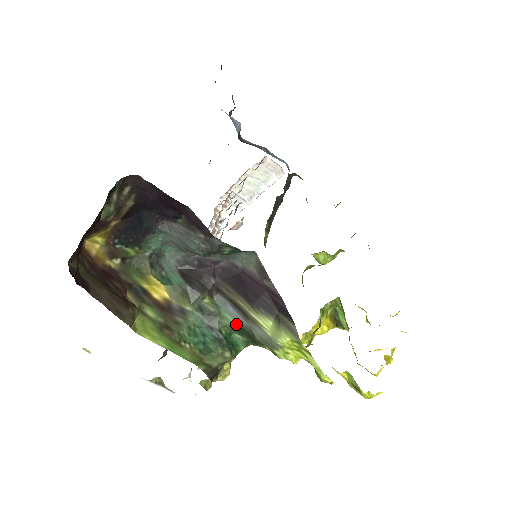
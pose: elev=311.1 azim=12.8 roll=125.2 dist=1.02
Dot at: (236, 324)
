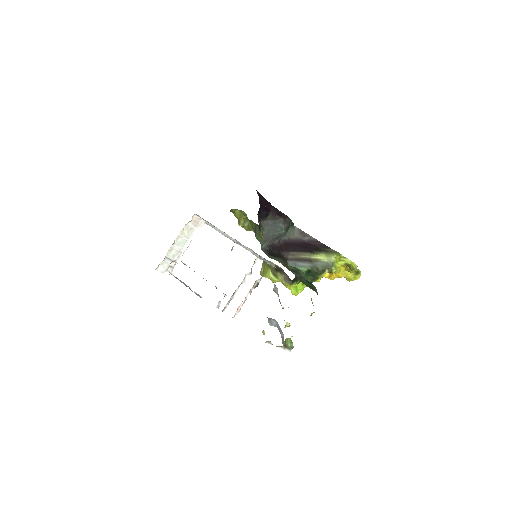
Dot at: (307, 269)
